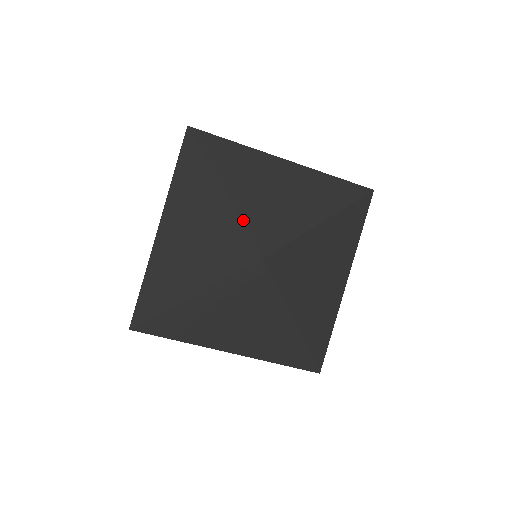
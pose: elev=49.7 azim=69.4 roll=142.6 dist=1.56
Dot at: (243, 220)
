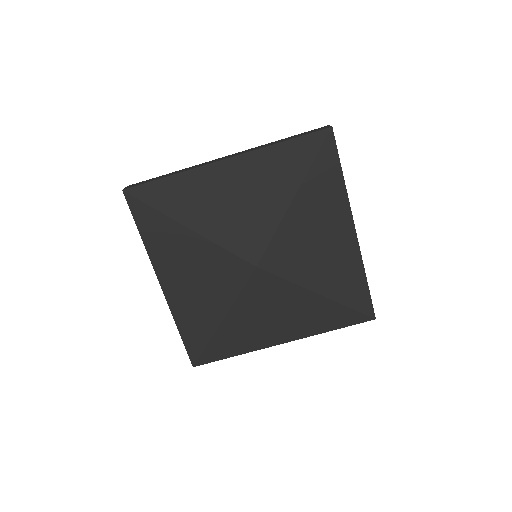
Dot at: (219, 244)
